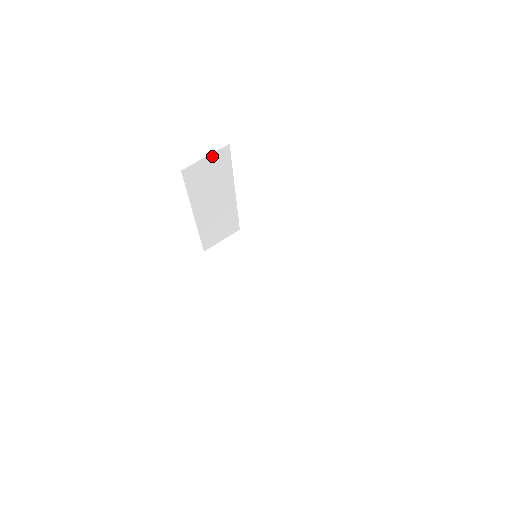
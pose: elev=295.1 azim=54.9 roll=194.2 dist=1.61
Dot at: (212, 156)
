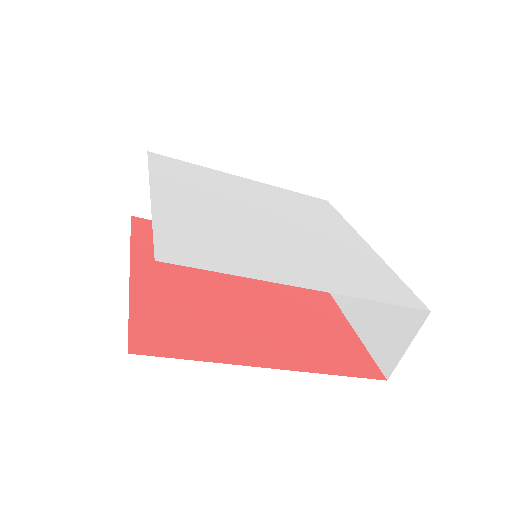
Dot at: occluded
